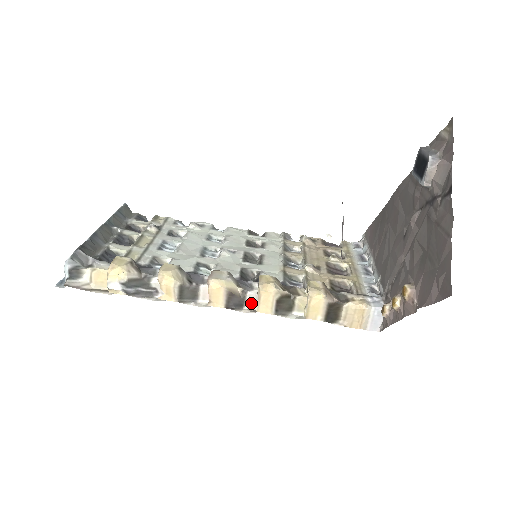
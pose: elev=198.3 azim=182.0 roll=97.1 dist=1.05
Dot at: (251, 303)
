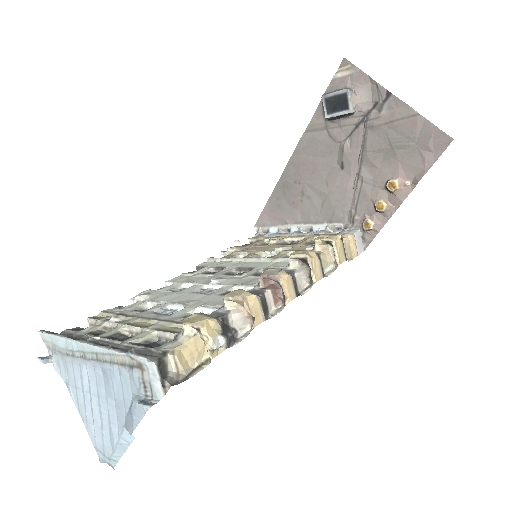
Dot at: (299, 284)
